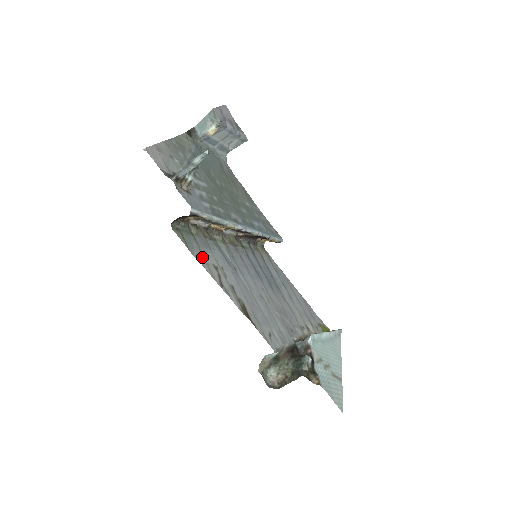
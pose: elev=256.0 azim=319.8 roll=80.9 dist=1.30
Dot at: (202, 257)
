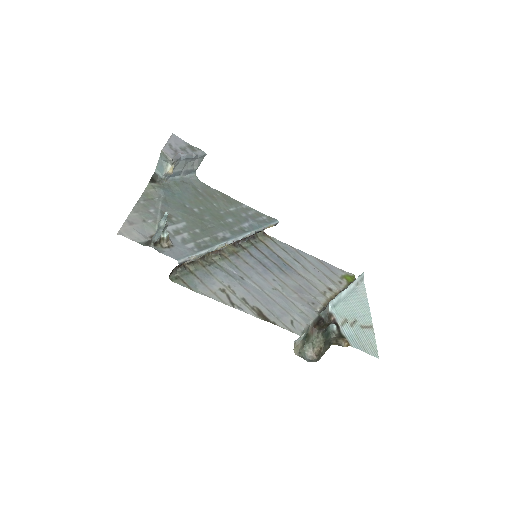
Dot at: (207, 289)
